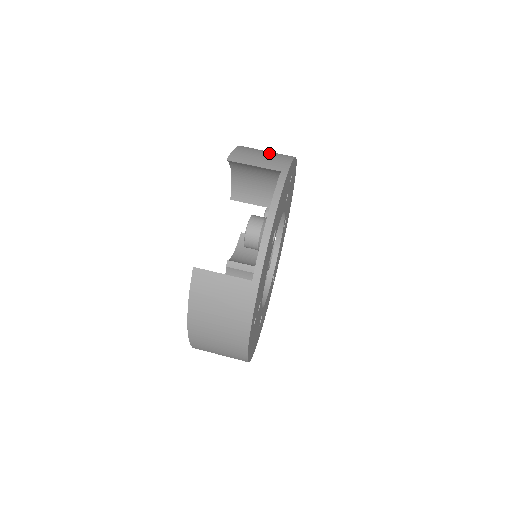
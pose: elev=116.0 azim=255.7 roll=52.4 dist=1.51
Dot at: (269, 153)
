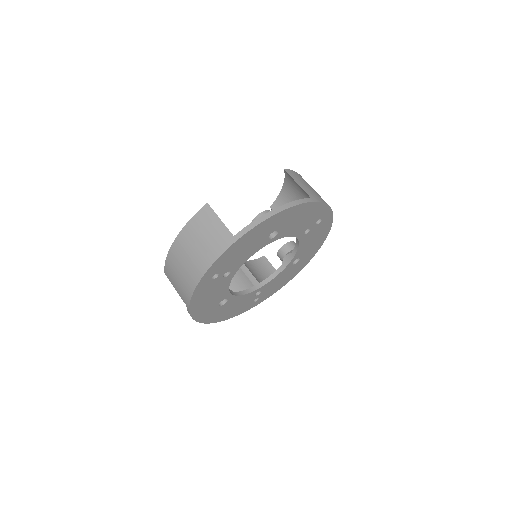
Dot at: occluded
